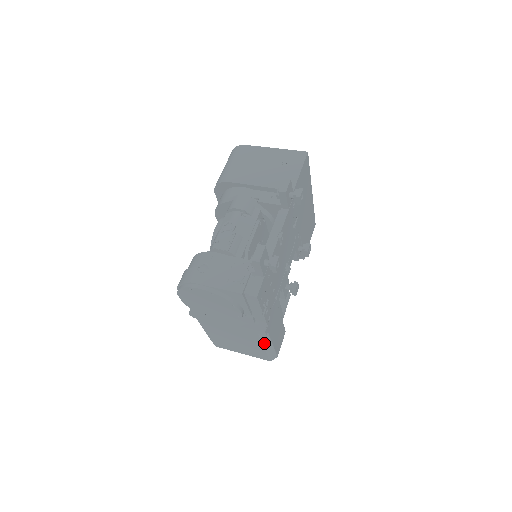
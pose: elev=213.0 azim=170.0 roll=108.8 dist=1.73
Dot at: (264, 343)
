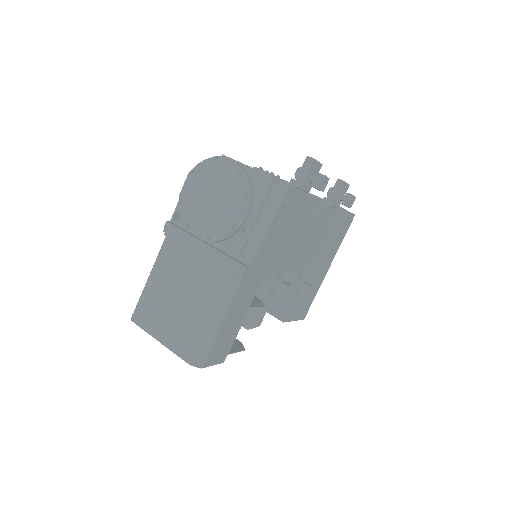
Dot at: (219, 305)
